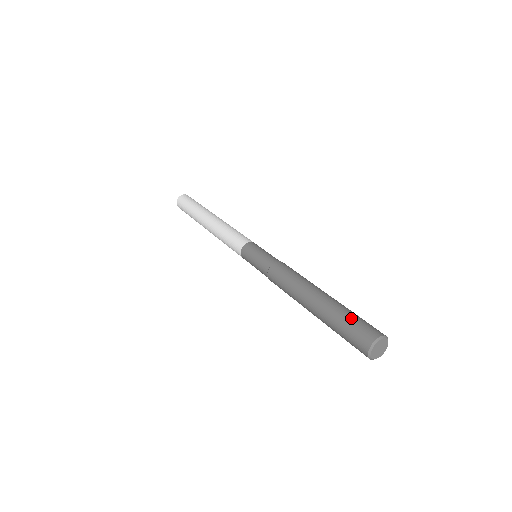
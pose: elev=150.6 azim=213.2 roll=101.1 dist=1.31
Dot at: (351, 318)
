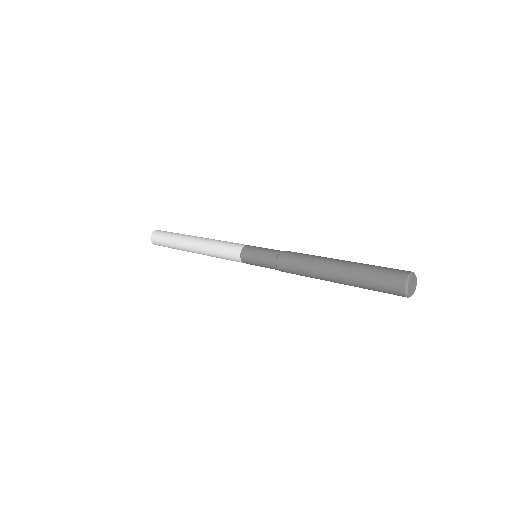
Dot at: occluded
